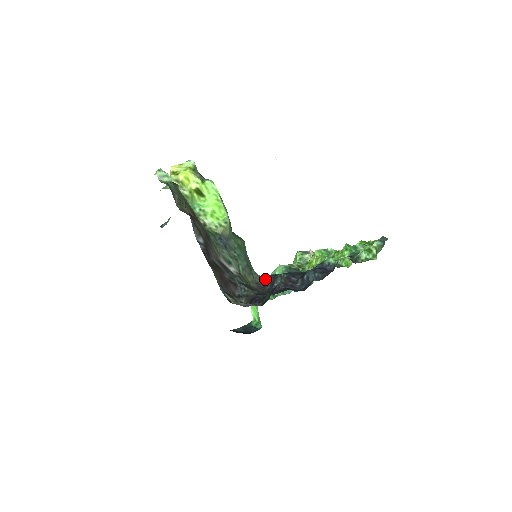
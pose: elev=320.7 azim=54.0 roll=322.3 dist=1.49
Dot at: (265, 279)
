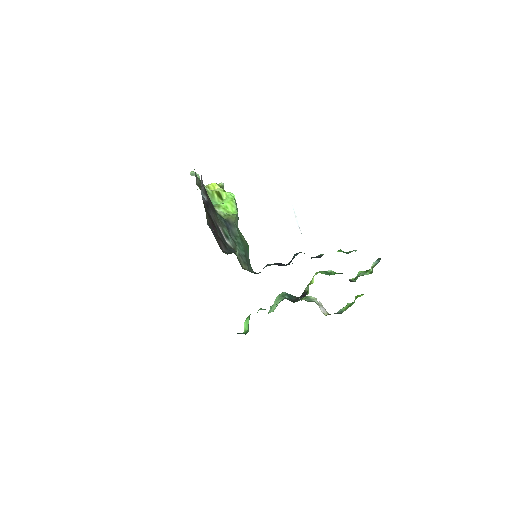
Dot at: occluded
